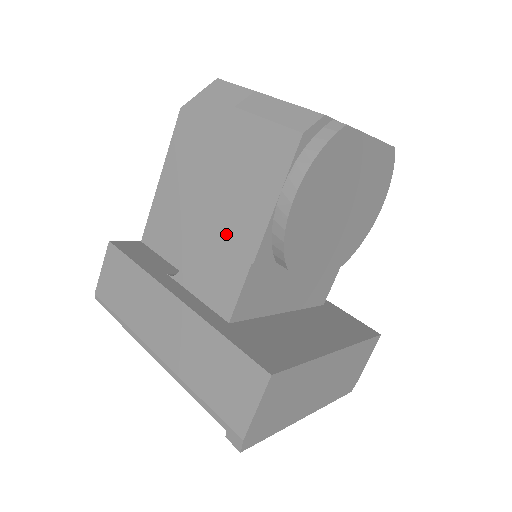
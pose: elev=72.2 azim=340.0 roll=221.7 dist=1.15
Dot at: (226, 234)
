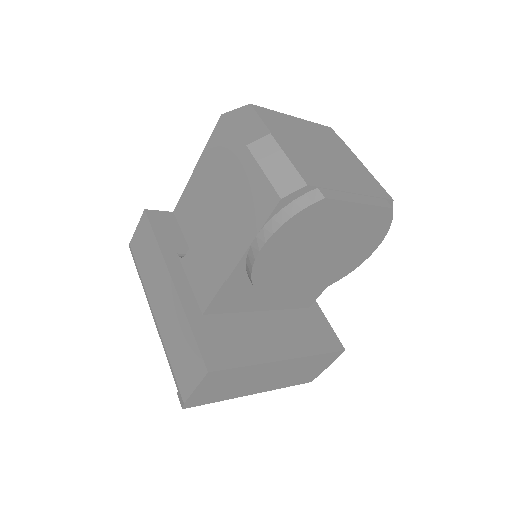
Dot at: (216, 247)
